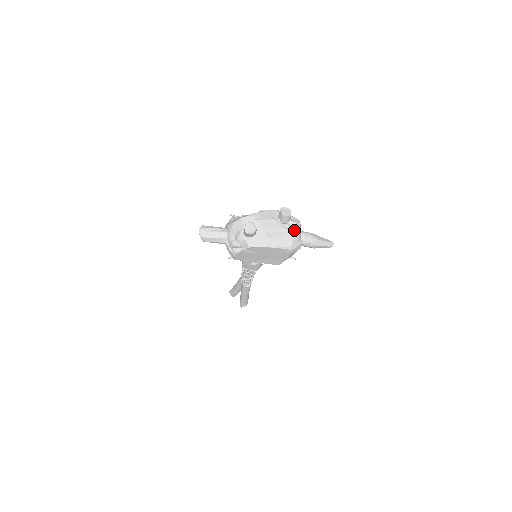
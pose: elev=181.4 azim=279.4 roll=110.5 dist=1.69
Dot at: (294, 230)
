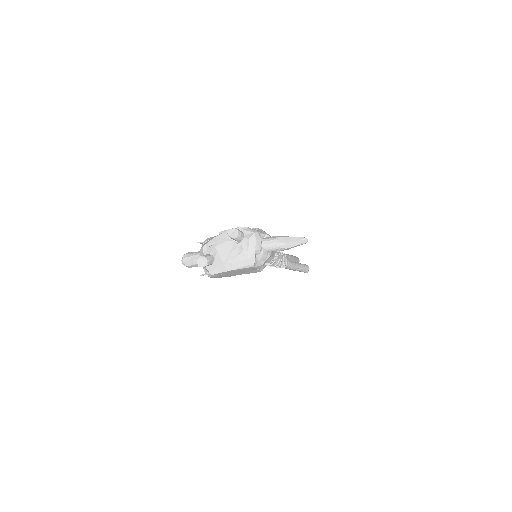
Dot at: (248, 248)
